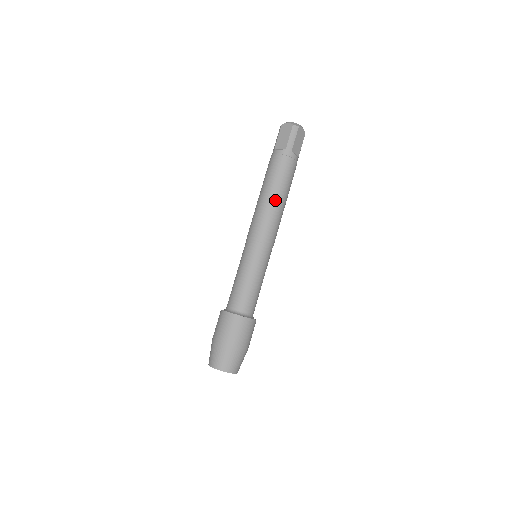
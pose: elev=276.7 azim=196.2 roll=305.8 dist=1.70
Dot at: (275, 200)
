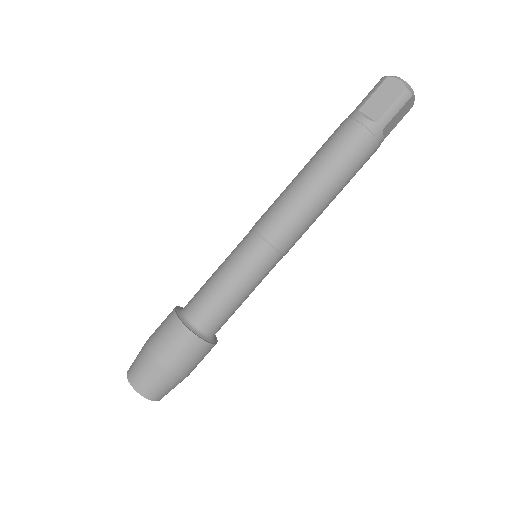
Dot at: (323, 194)
